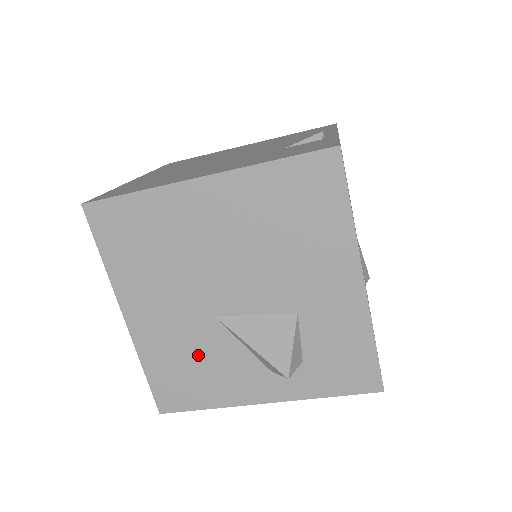
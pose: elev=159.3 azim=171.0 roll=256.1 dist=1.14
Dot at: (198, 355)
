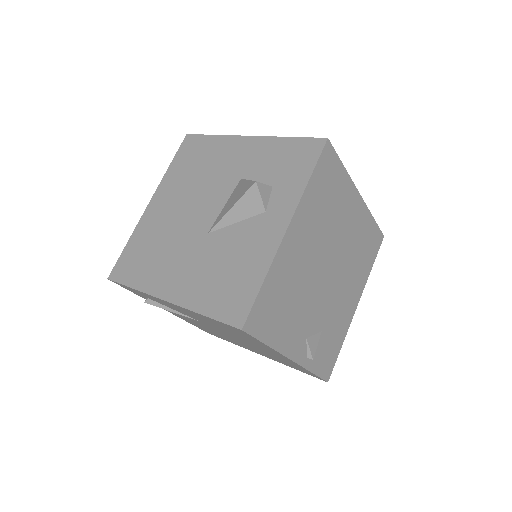
Dot at: (221, 261)
